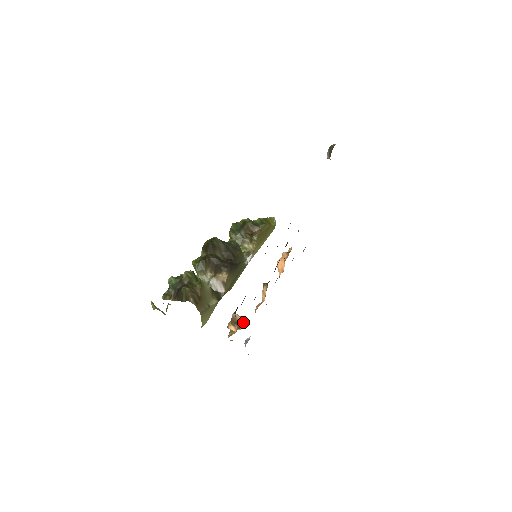
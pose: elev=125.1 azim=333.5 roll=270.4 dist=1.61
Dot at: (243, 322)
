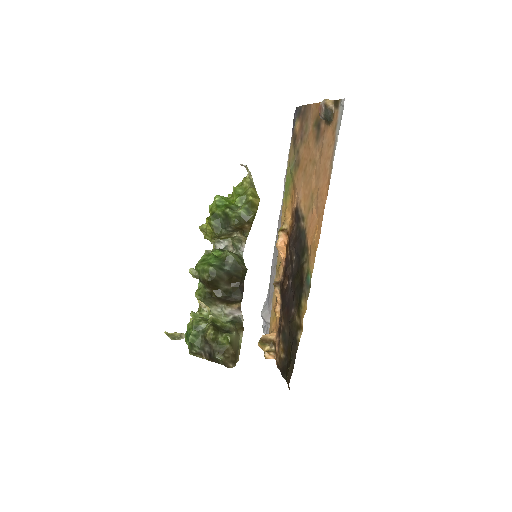
Dot at: (274, 341)
